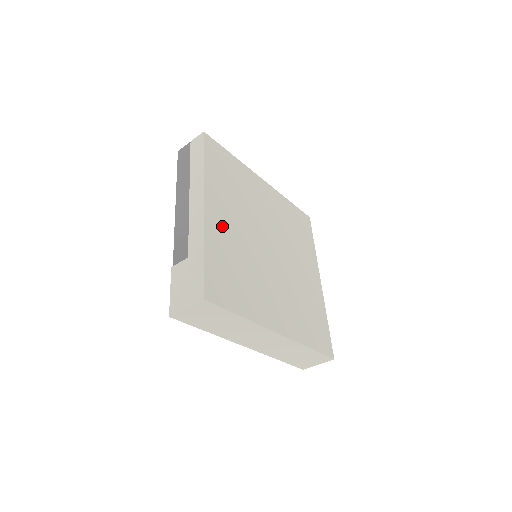
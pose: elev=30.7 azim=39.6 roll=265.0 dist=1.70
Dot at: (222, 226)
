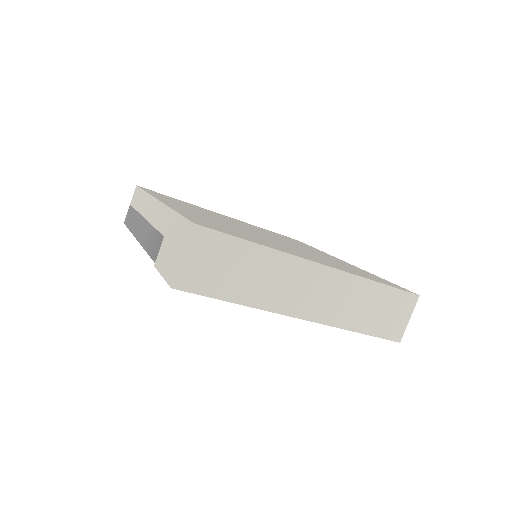
Dot at: (190, 211)
